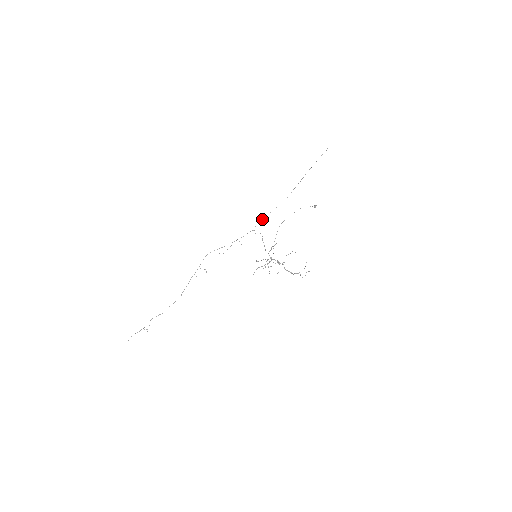
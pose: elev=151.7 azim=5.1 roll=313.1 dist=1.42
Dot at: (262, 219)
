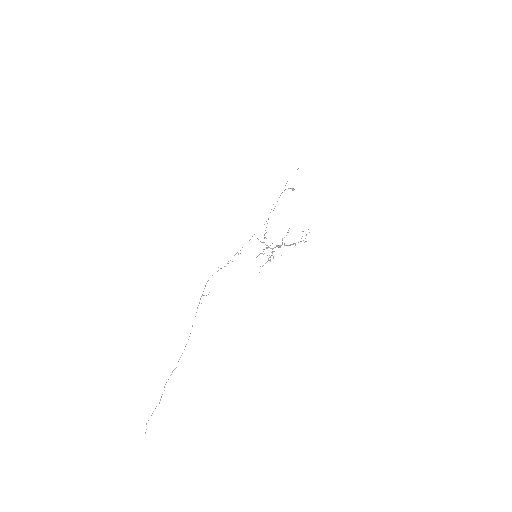
Dot at: occluded
